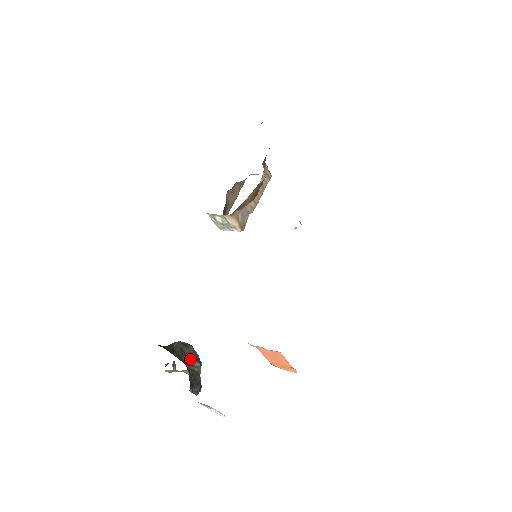
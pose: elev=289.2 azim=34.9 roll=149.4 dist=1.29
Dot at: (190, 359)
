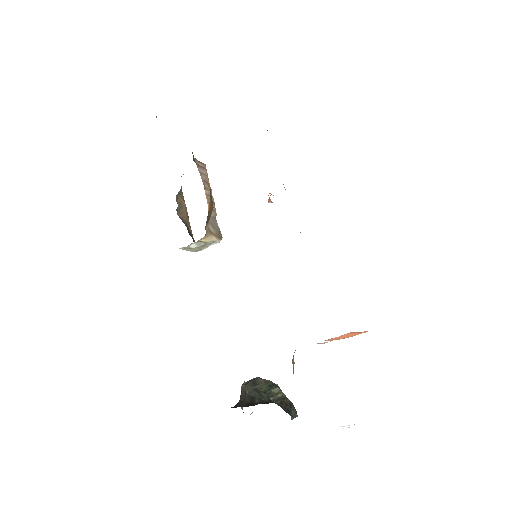
Dot at: (268, 391)
